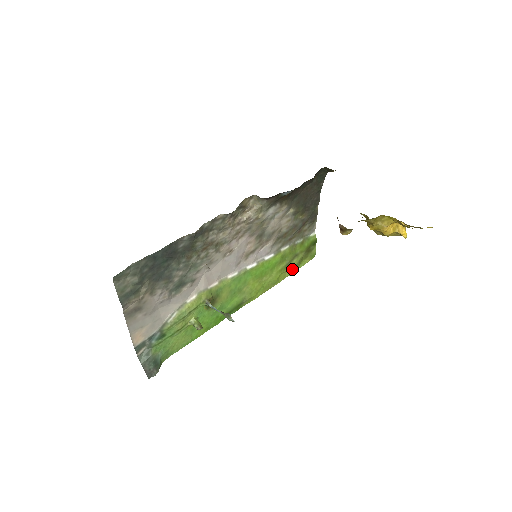
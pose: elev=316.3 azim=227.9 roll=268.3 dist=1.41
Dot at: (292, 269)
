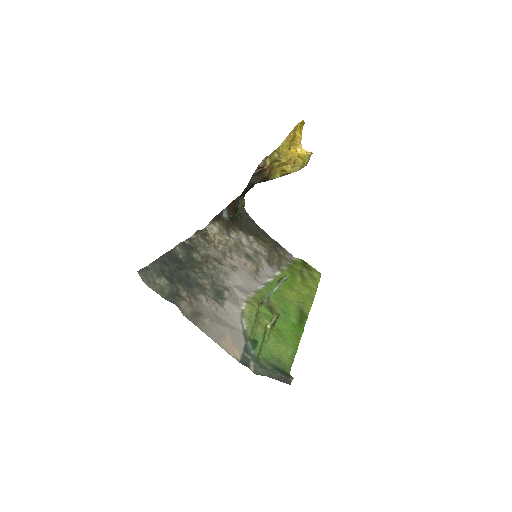
Dot at: (312, 282)
